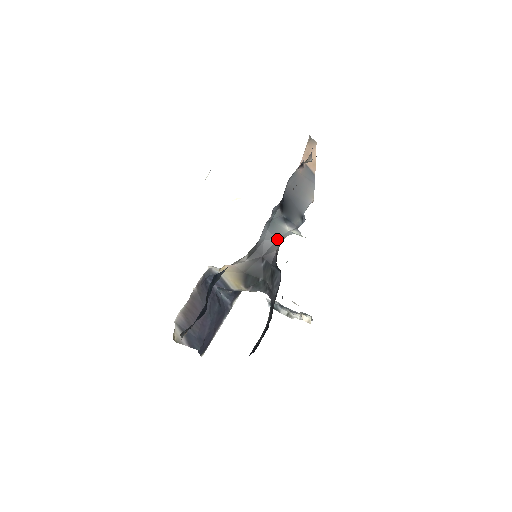
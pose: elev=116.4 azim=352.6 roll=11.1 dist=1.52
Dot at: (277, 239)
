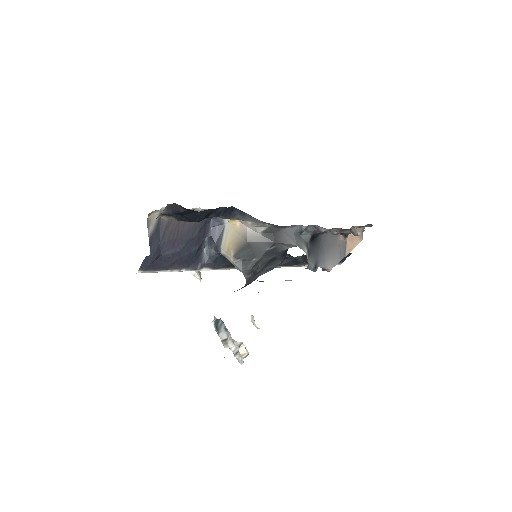
Dot at: (296, 244)
